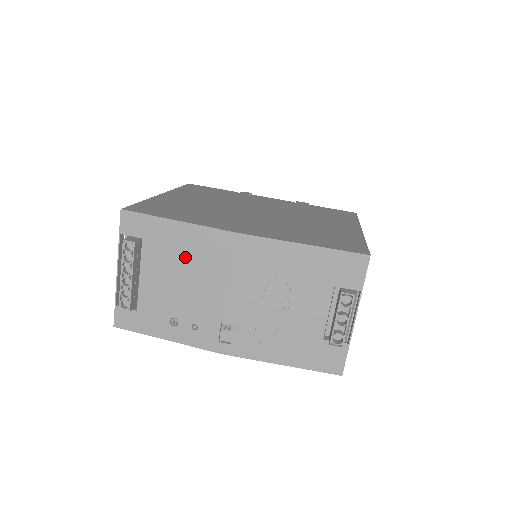
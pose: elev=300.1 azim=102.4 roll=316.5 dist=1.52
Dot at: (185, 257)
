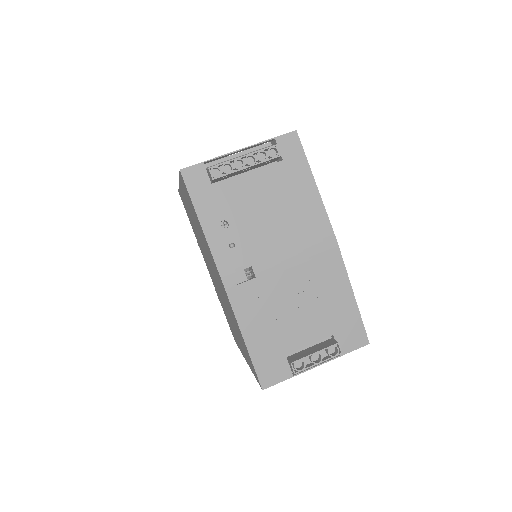
Dot at: (290, 205)
